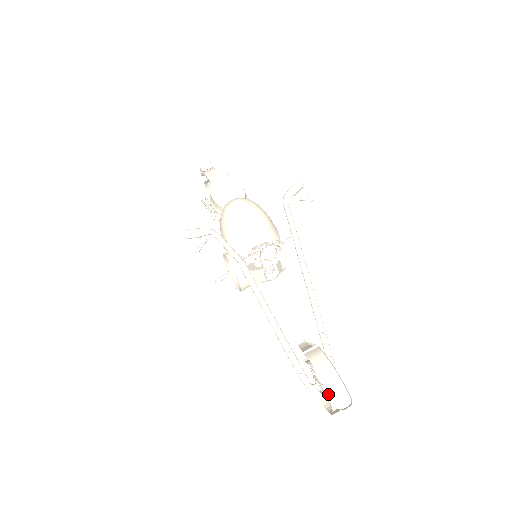
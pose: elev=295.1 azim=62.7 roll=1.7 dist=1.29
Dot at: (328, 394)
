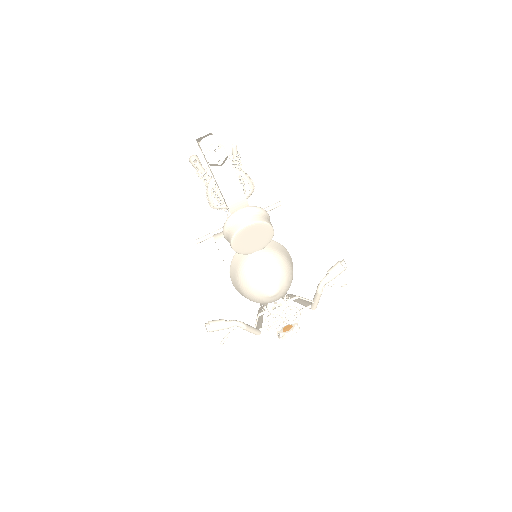
Dot at: occluded
